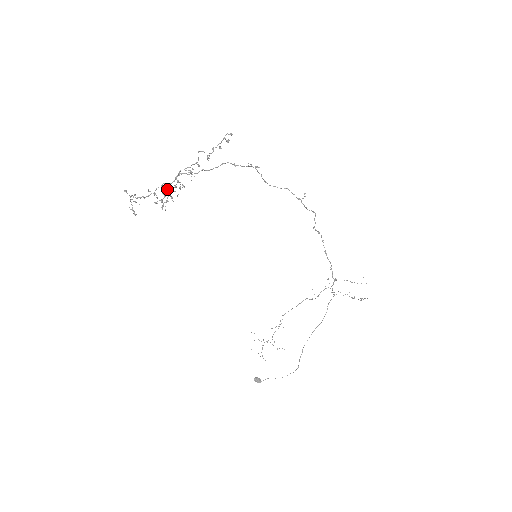
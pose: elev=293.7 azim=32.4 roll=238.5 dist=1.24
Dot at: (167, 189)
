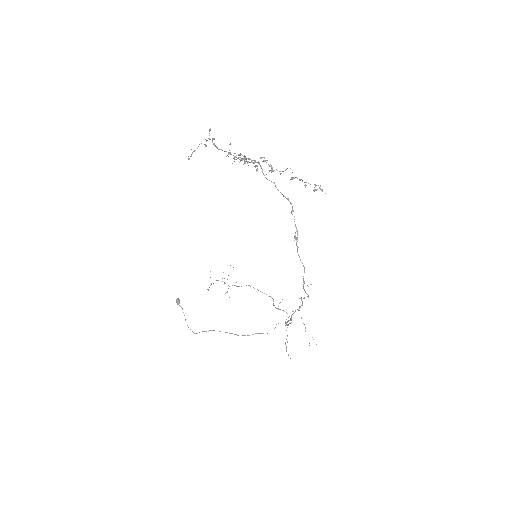
Dot at: occluded
